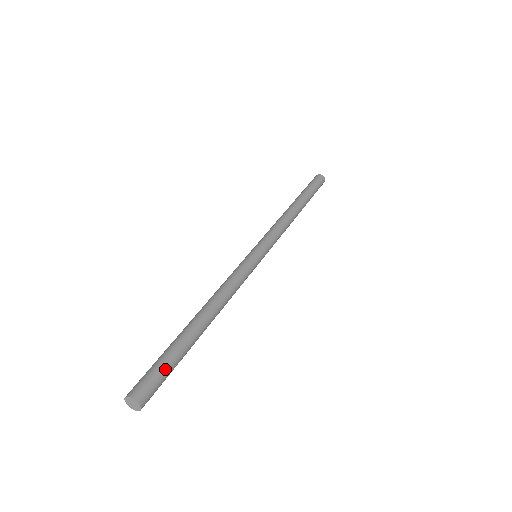
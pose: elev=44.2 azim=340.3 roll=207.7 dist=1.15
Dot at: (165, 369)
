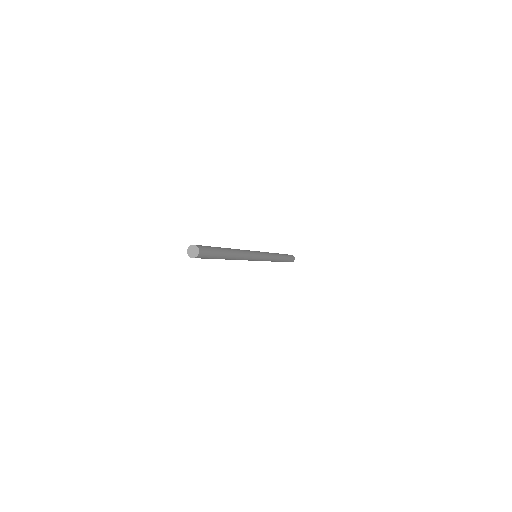
Dot at: (207, 246)
